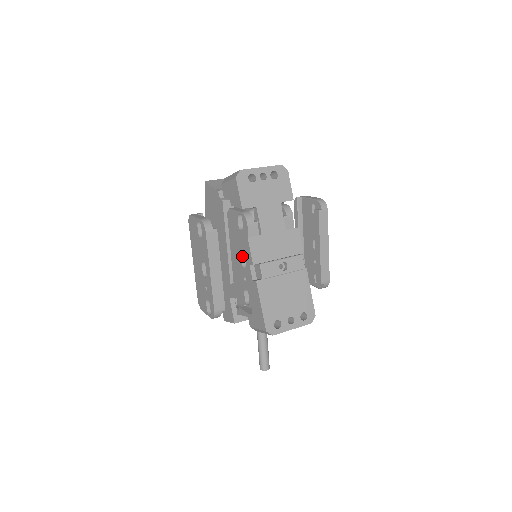
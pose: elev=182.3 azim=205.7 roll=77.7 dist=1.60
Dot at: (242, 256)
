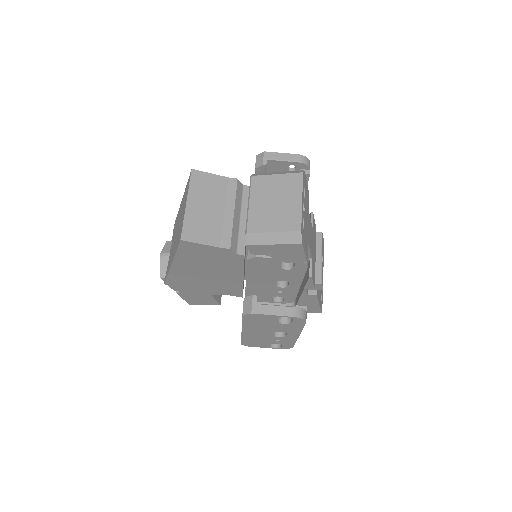
Dot at: (276, 281)
